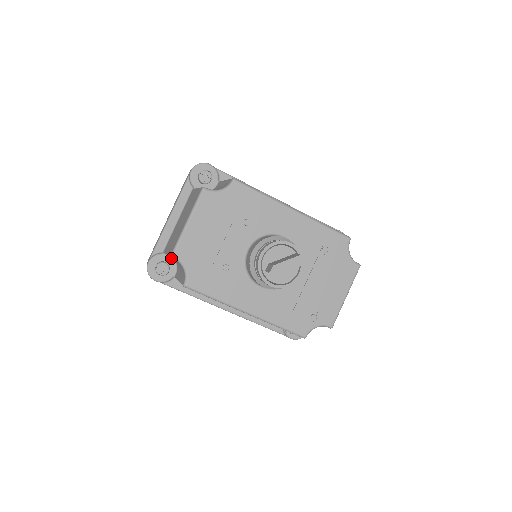
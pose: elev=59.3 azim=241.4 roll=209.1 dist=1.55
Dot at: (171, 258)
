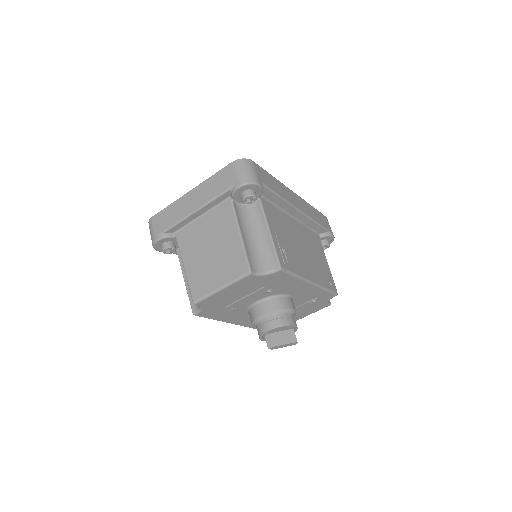
Dot at: occluded
